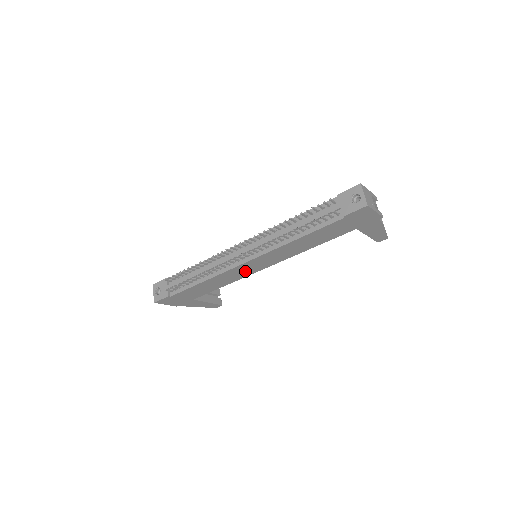
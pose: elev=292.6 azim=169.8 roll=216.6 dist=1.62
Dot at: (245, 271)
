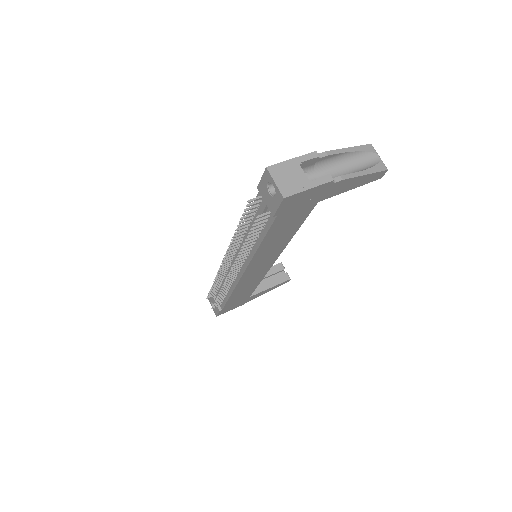
Dot at: (257, 273)
